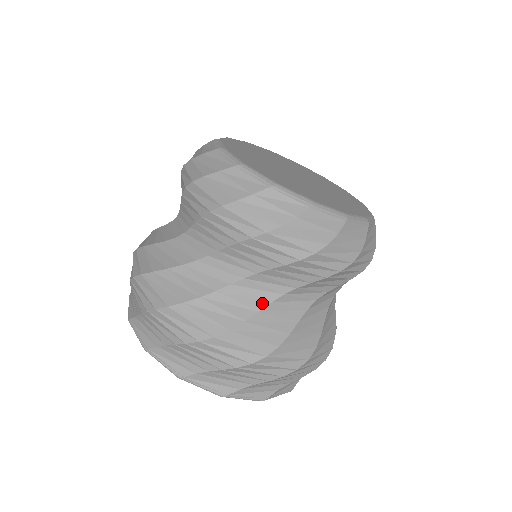
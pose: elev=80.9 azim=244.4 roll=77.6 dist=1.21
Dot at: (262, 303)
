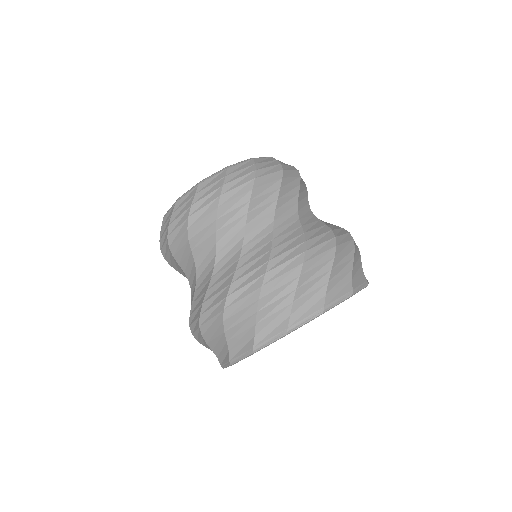
Dot at: (269, 236)
